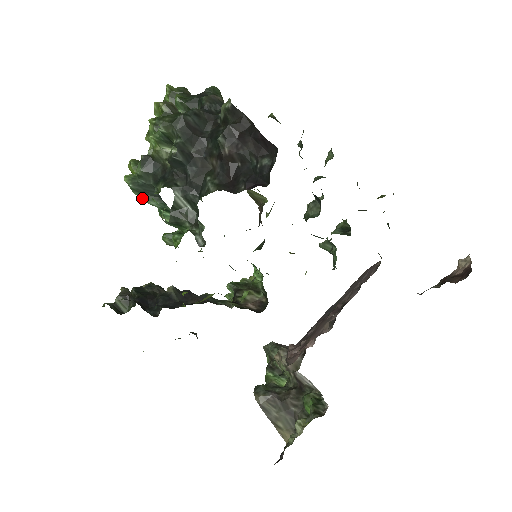
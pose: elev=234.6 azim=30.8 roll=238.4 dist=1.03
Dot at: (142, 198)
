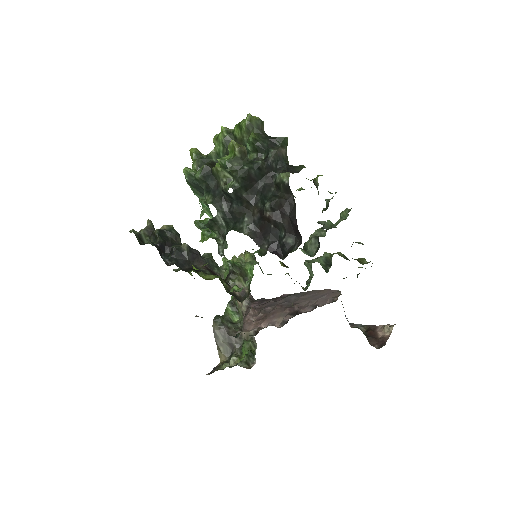
Dot at: (191, 188)
